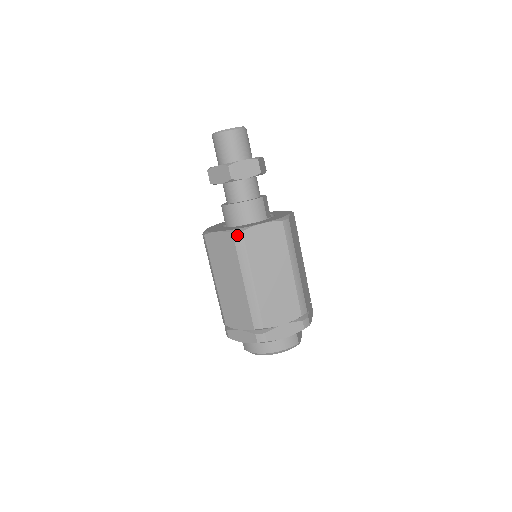
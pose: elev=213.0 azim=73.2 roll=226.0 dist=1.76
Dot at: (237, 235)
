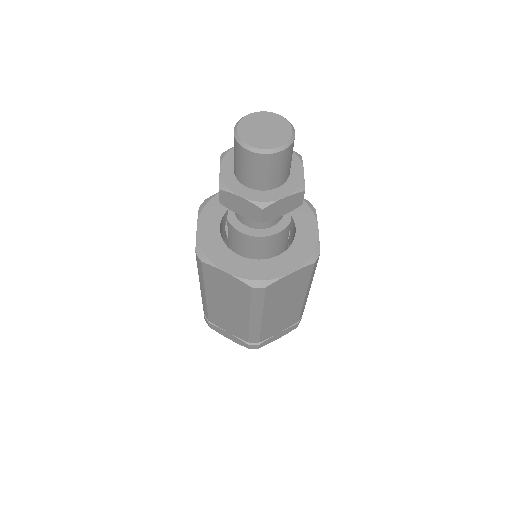
Dot at: (257, 290)
